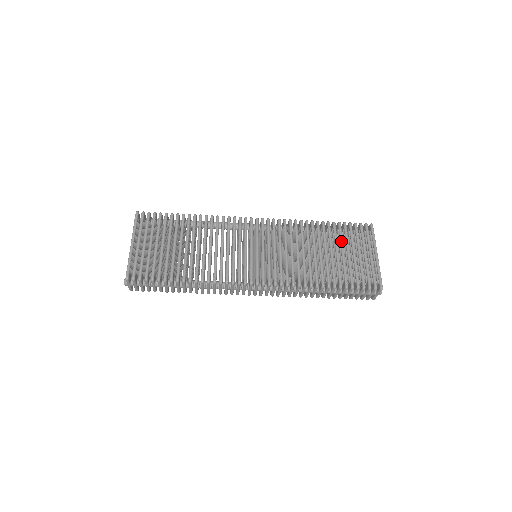
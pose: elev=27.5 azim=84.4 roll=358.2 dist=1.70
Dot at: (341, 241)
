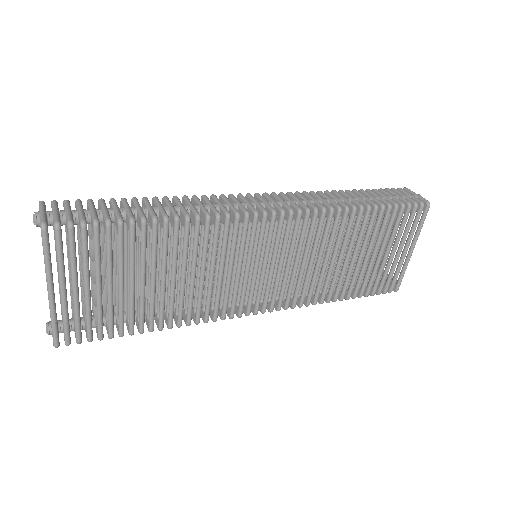
Dot at: (380, 238)
